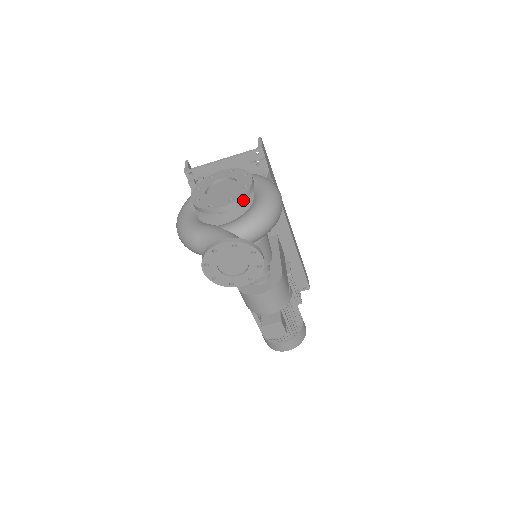
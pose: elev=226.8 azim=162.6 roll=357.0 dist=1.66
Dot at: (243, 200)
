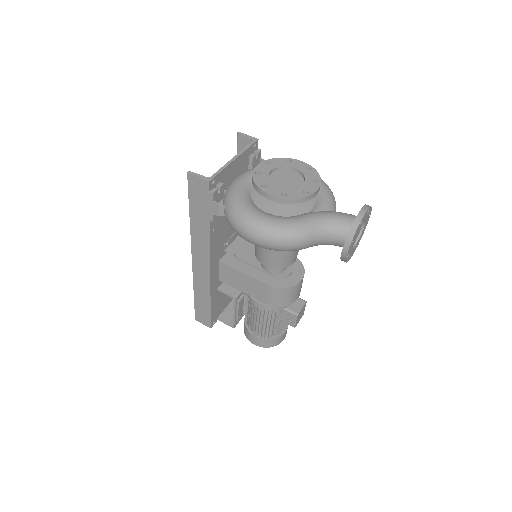
Dot at: occluded
